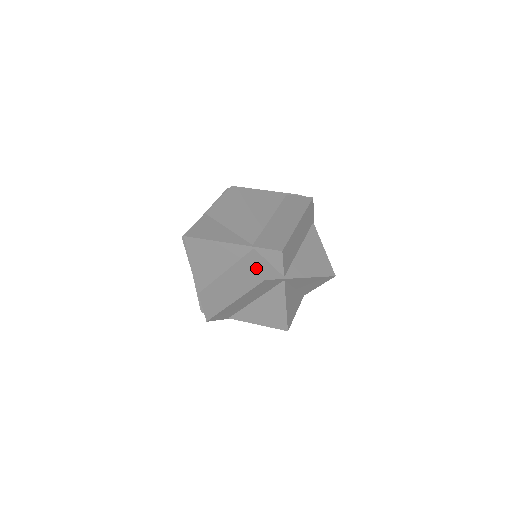
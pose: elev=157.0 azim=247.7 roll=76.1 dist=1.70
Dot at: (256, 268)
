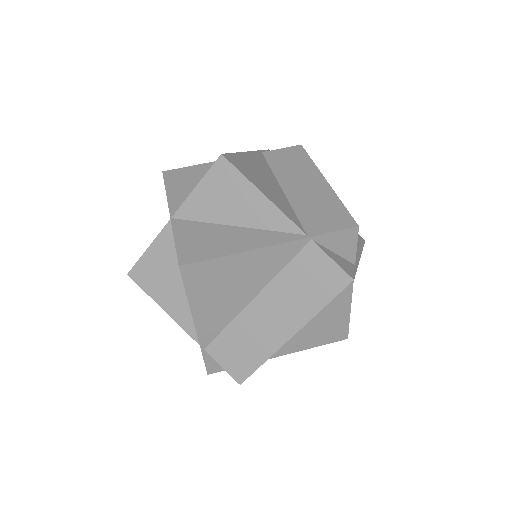
Dot at: (328, 268)
